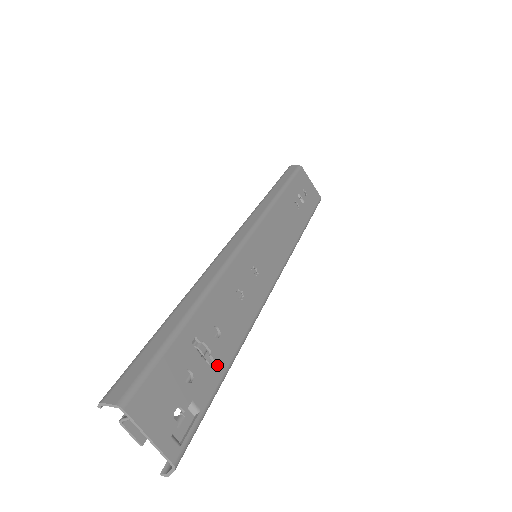
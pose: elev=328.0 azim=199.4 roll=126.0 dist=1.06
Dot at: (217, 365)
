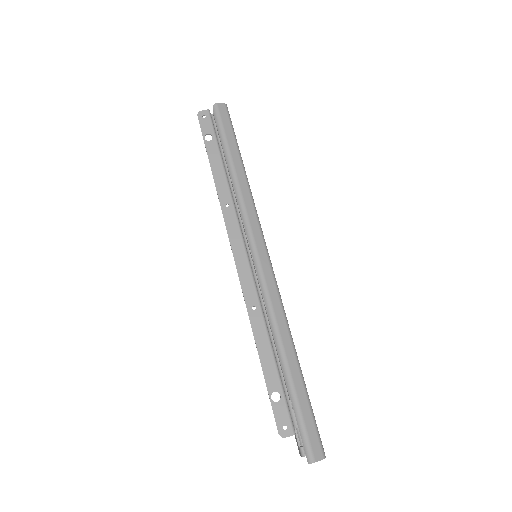
Dot at: occluded
